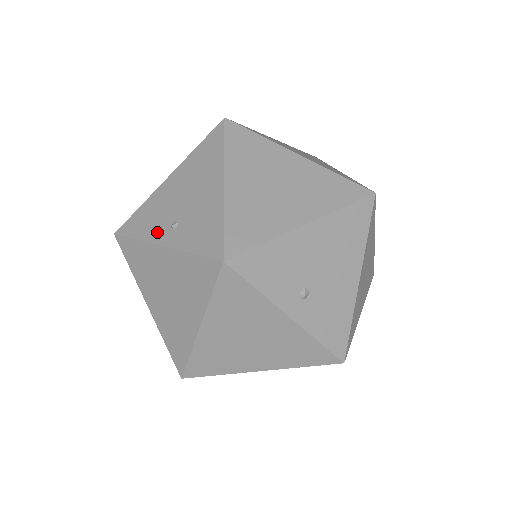
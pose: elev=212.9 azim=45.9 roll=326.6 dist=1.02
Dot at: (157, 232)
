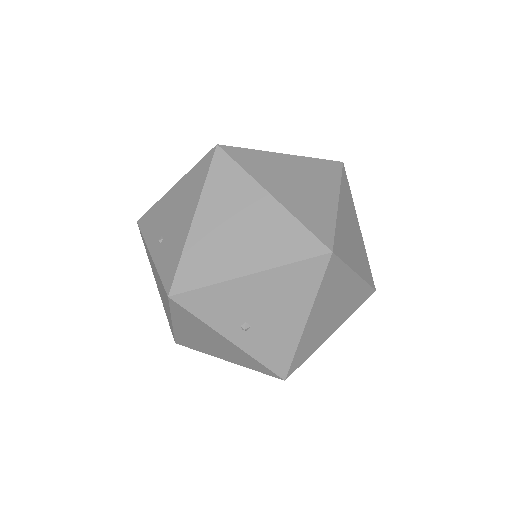
Dot at: (152, 239)
